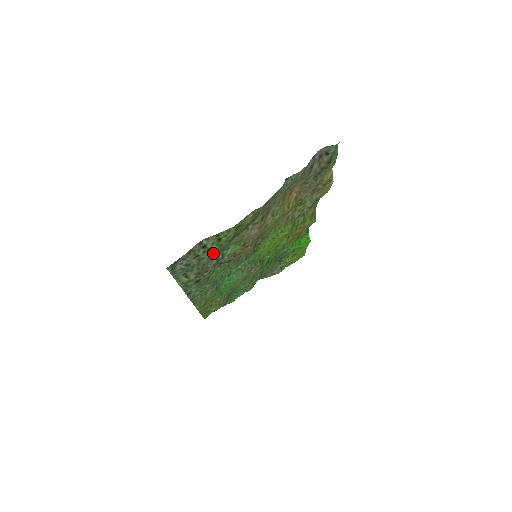
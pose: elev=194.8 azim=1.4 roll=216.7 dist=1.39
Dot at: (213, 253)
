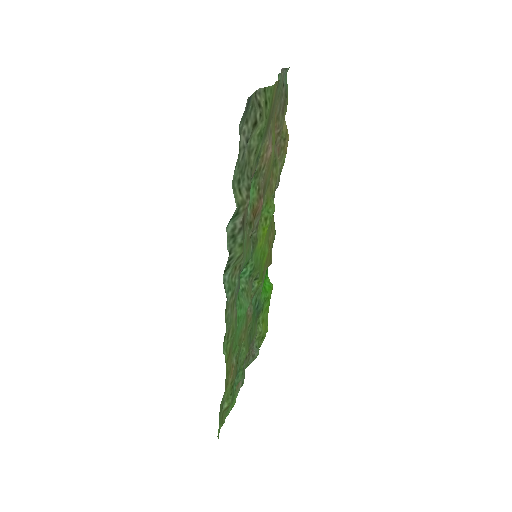
Dot at: (260, 137)
